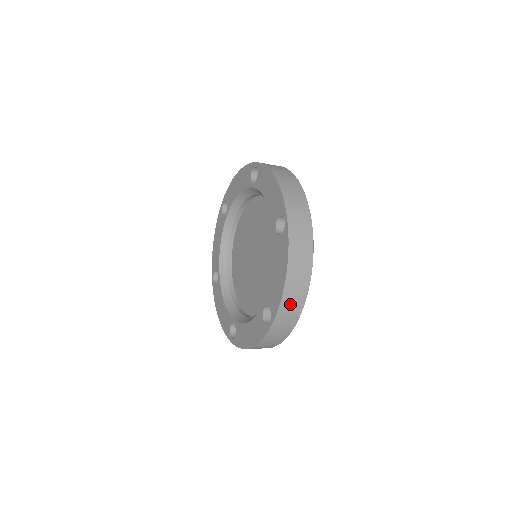
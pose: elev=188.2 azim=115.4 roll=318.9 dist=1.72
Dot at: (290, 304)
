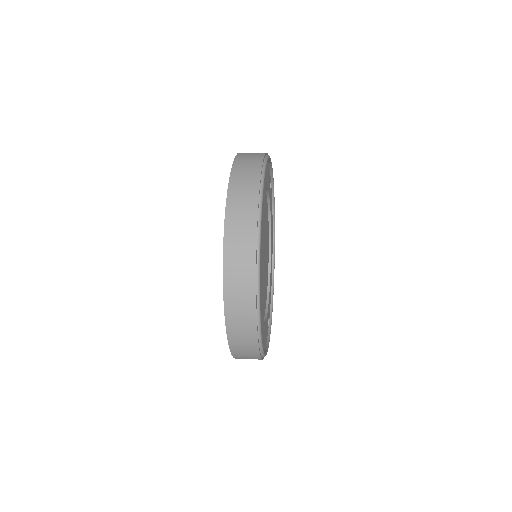
Dot at: (238, 227)
